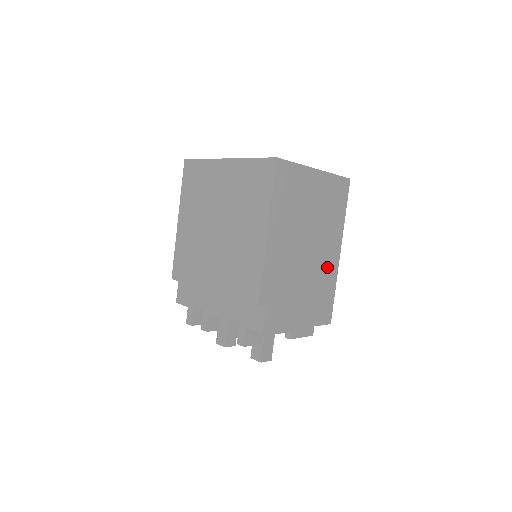
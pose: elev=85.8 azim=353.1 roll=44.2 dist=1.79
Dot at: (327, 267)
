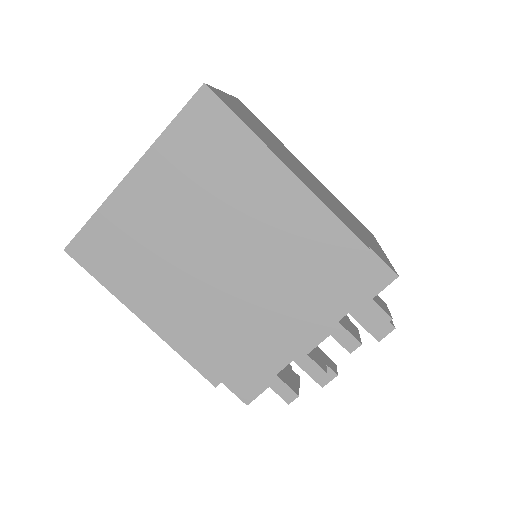
Dot at: (322, 186)
